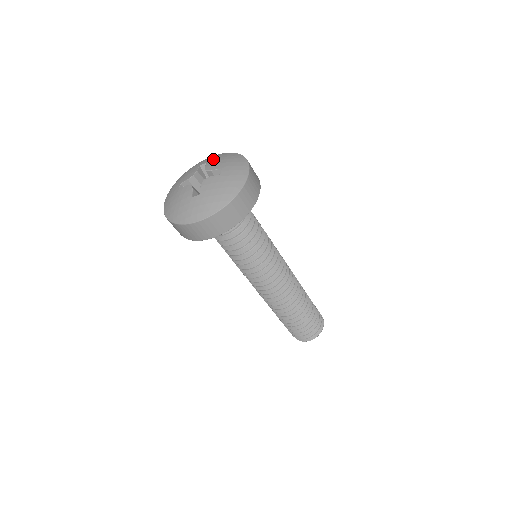
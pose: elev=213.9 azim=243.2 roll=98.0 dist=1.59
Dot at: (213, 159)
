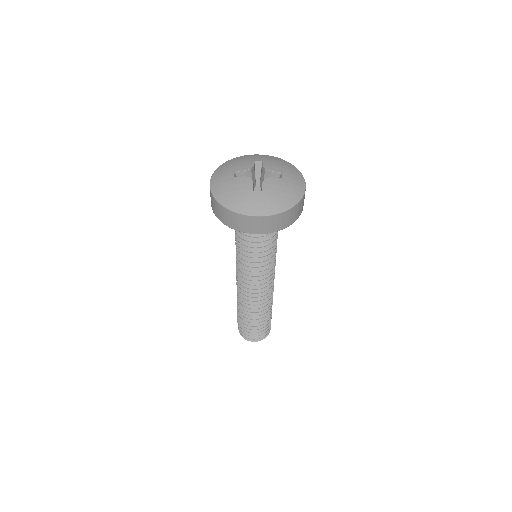
Dot at: (268, 159)
